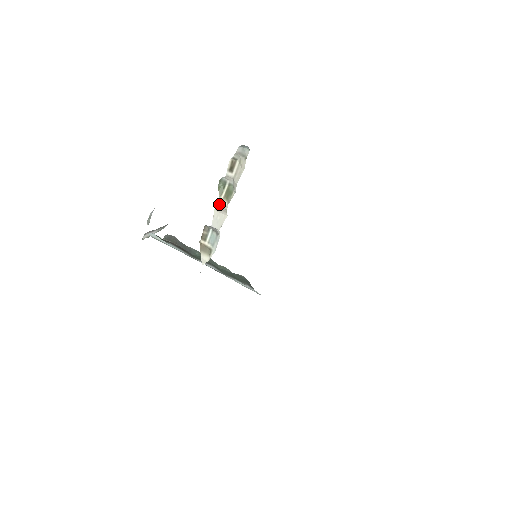
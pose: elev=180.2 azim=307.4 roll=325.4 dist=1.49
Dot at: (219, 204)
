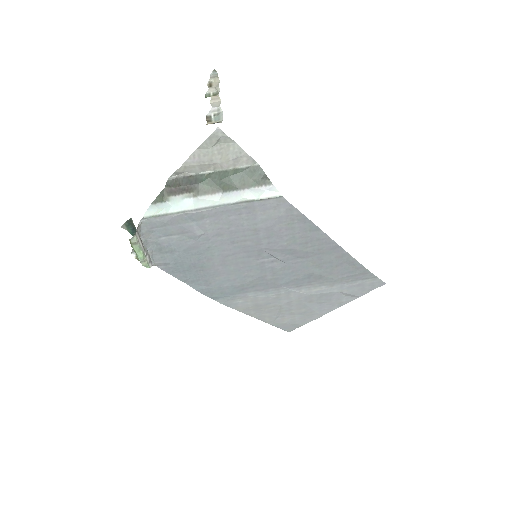
Dot at: (212, 97)
